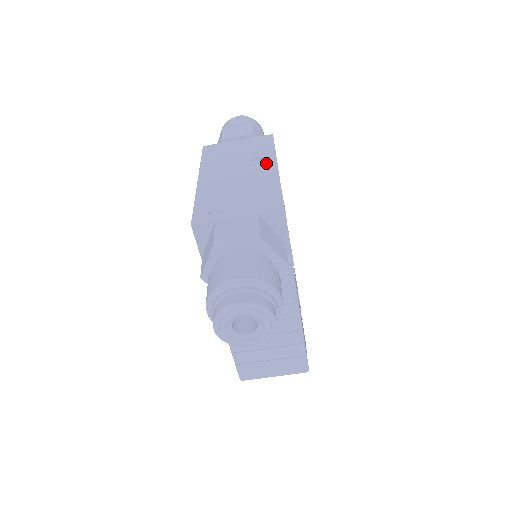
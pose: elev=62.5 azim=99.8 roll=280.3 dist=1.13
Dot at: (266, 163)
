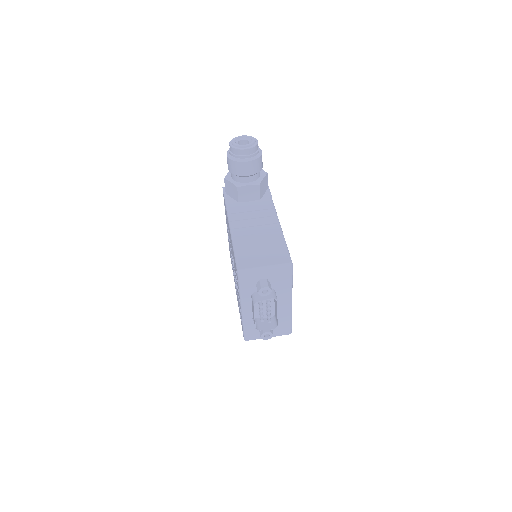
Dot at: occluded
